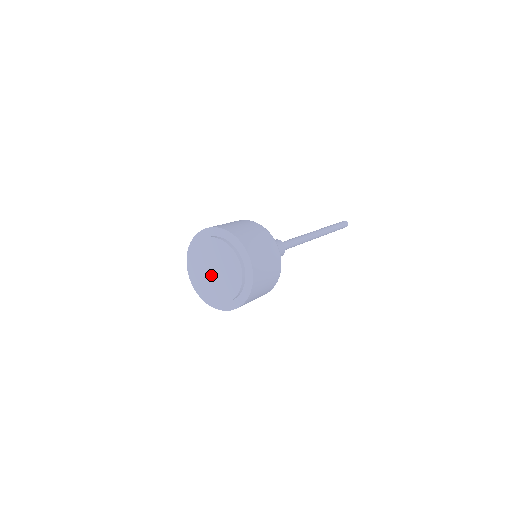
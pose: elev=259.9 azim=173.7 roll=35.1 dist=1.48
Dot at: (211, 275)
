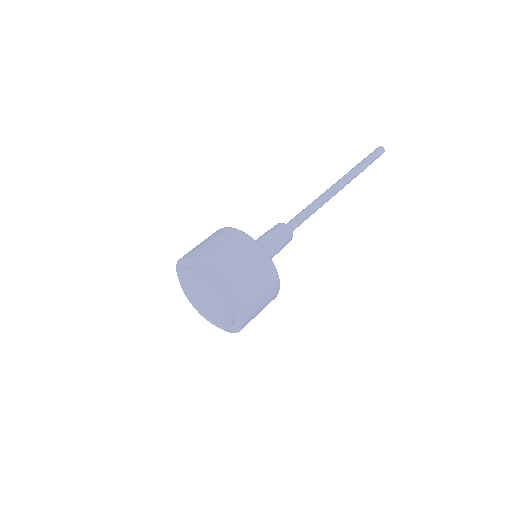
Dot at: (205, 304)
